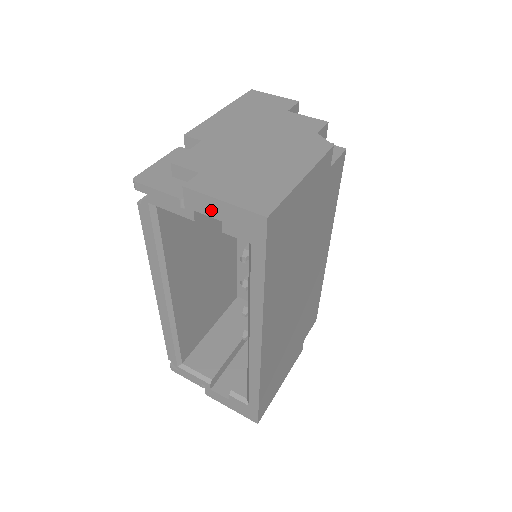
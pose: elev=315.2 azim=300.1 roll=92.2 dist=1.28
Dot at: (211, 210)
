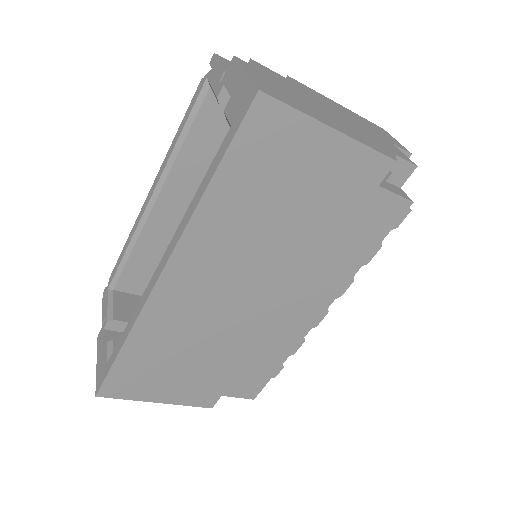
Dot at: (233, 83)
